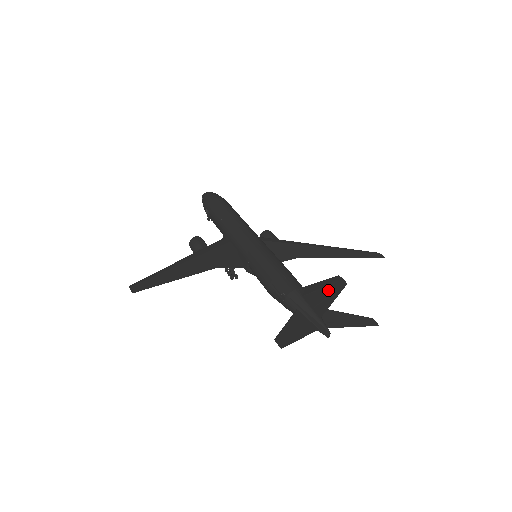
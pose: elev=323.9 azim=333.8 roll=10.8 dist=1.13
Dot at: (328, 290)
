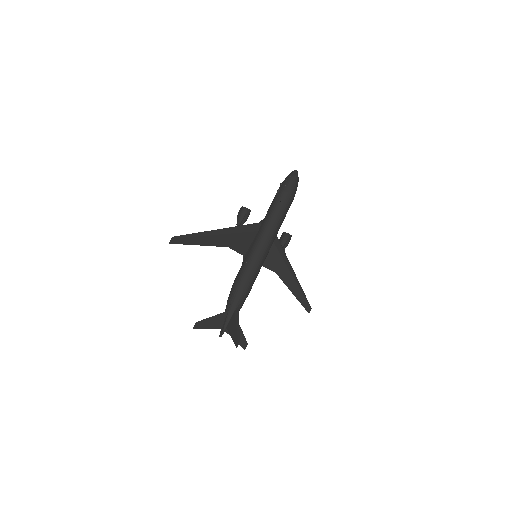
Dot at: (235, 333)
